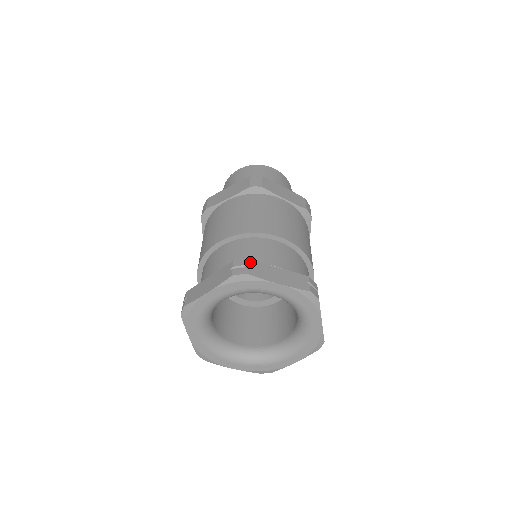
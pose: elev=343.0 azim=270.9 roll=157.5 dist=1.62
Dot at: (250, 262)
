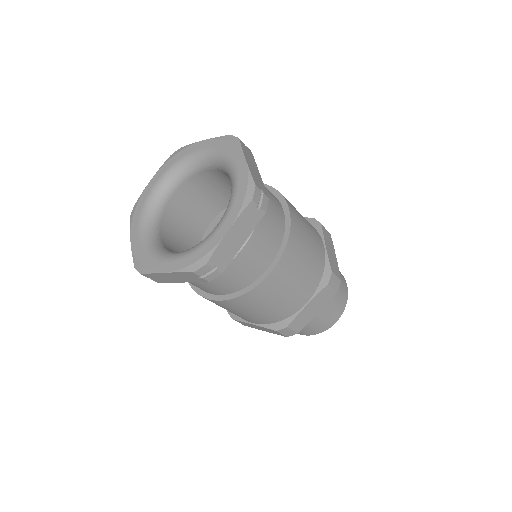
Dot at: occluded
